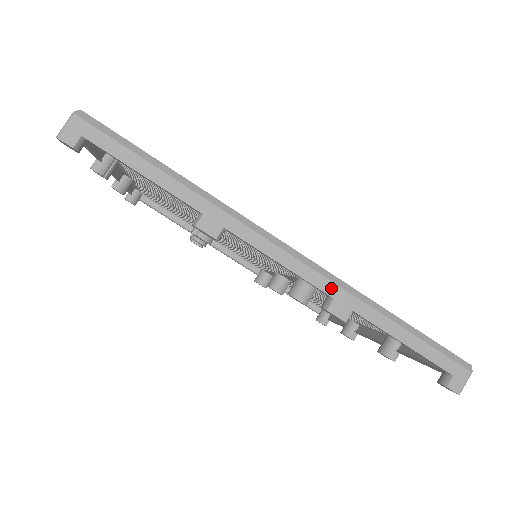
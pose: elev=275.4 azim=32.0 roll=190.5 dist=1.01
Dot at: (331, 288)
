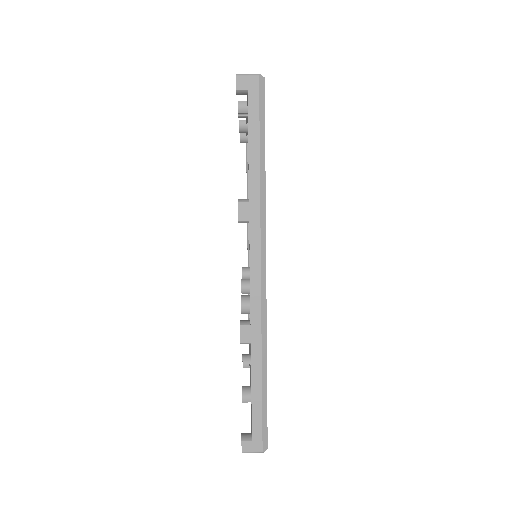
Dot at: (256, 319)
